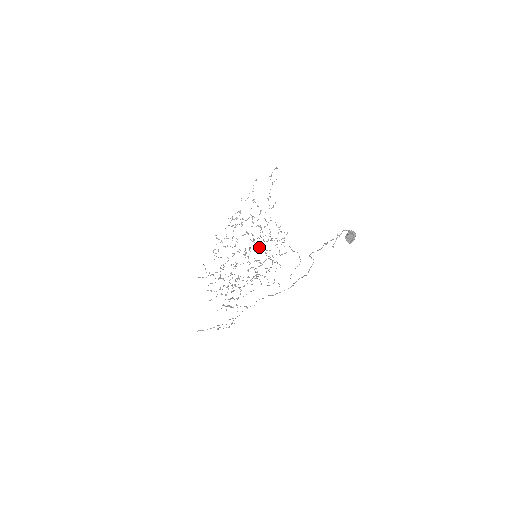
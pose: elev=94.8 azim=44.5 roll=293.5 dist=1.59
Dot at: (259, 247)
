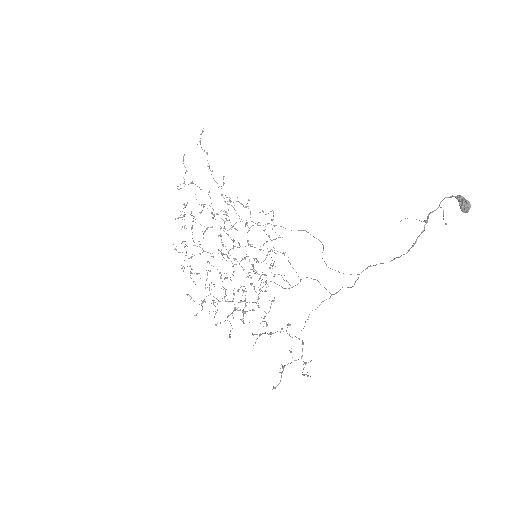
Dot at: (234, 240)
